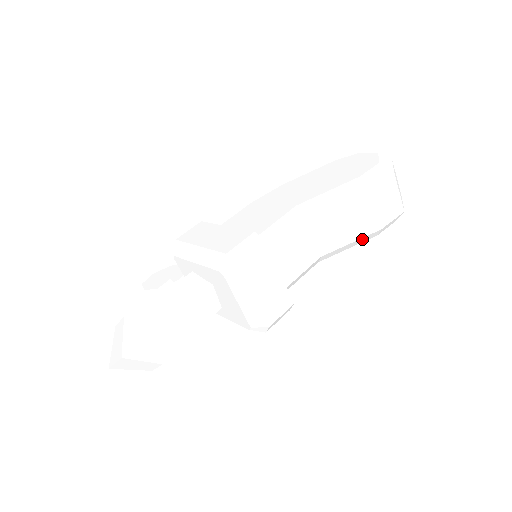
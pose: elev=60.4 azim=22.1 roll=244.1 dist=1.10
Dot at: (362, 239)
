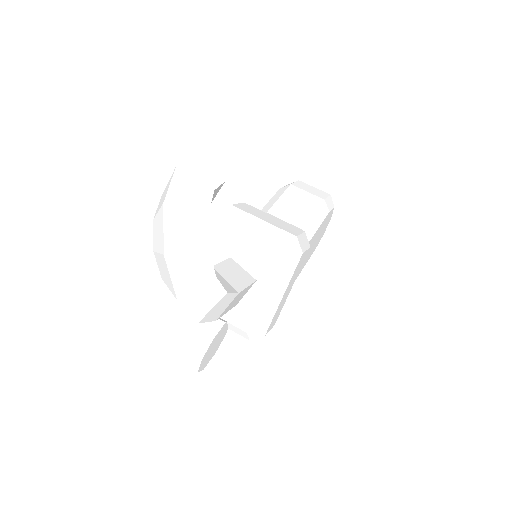
Dot at: (320, 212)
